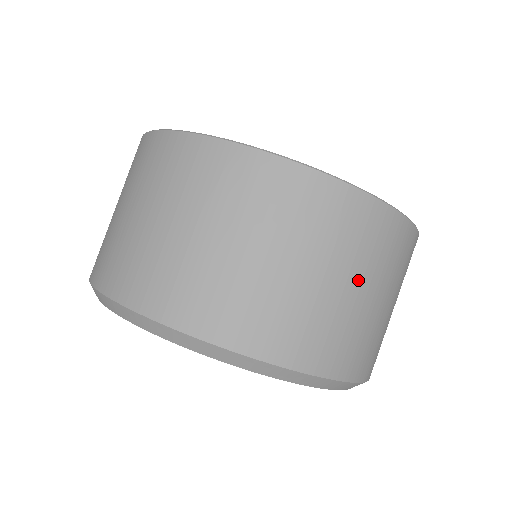
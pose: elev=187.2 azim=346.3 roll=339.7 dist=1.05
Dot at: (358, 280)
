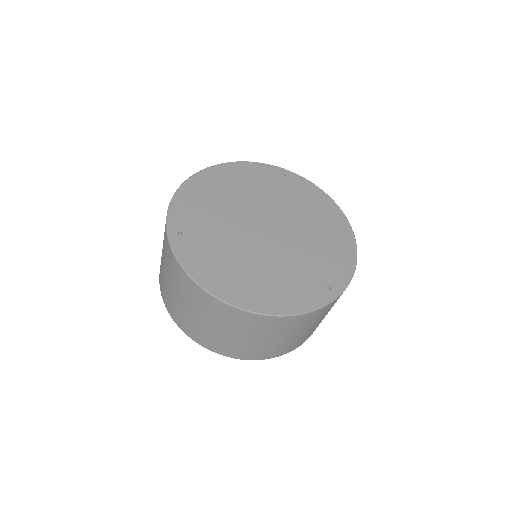
Dot at: (211, 322)
